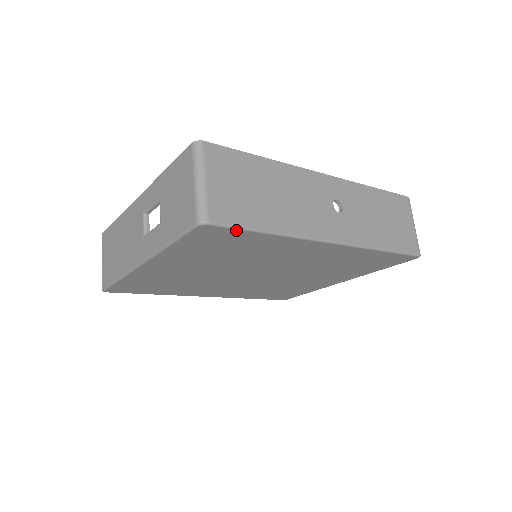
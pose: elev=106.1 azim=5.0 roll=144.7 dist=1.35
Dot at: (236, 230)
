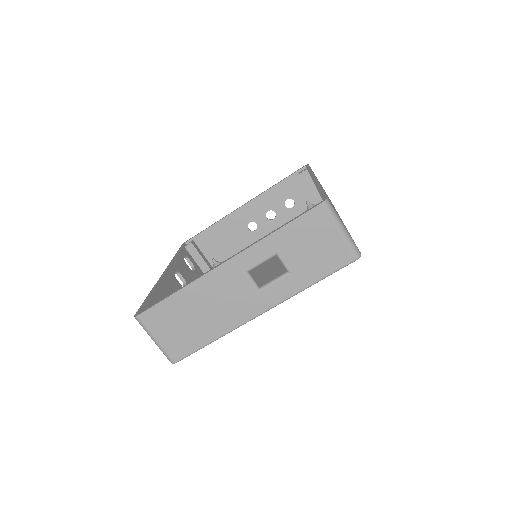
Dot at: occluded
